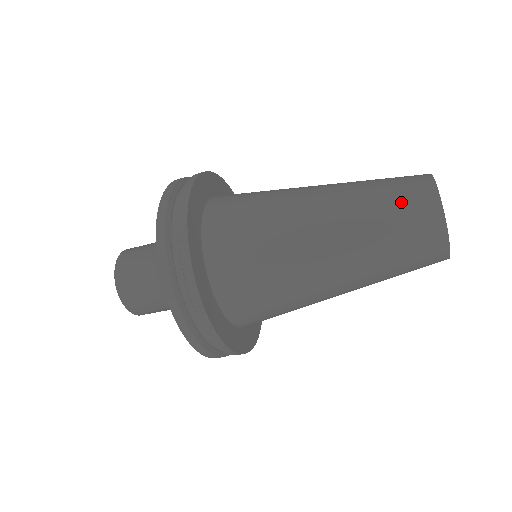
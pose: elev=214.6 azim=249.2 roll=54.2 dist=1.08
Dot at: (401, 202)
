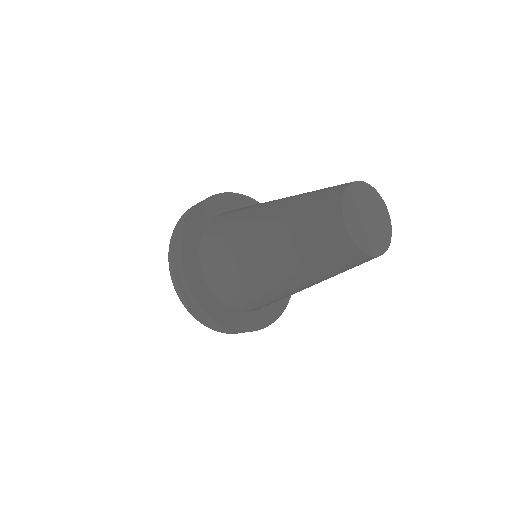
Dot at: (319, 197)
